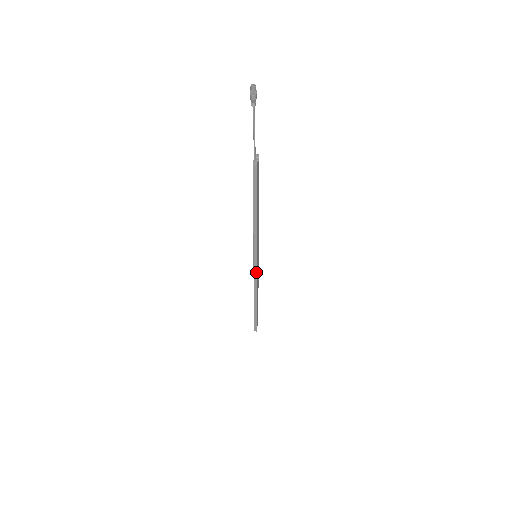
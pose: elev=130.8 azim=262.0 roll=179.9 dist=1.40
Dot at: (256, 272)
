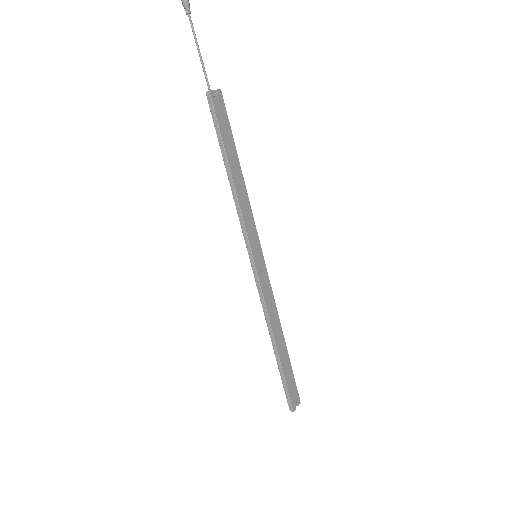
Dot at: (258, 281)
